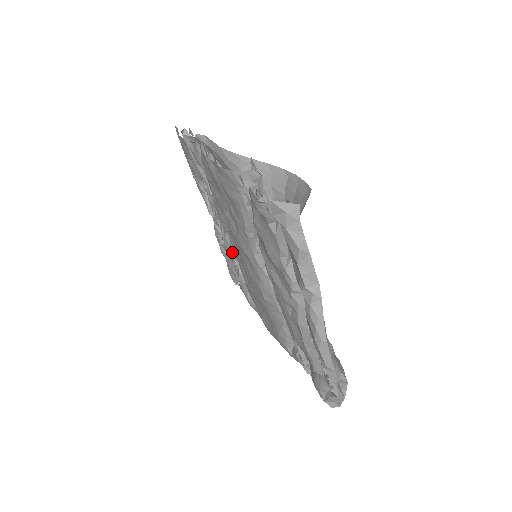
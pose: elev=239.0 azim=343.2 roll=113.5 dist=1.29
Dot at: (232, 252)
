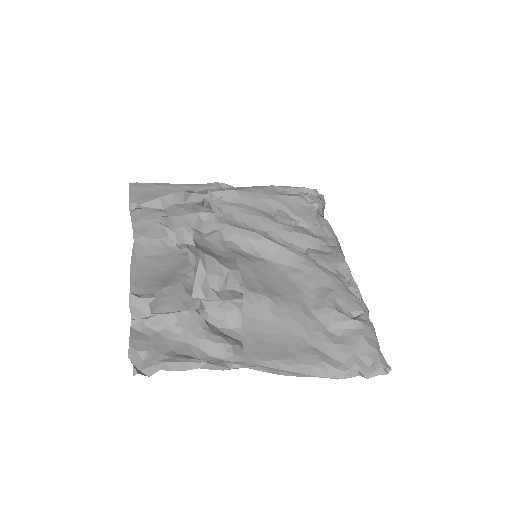
Dot at: occluded
